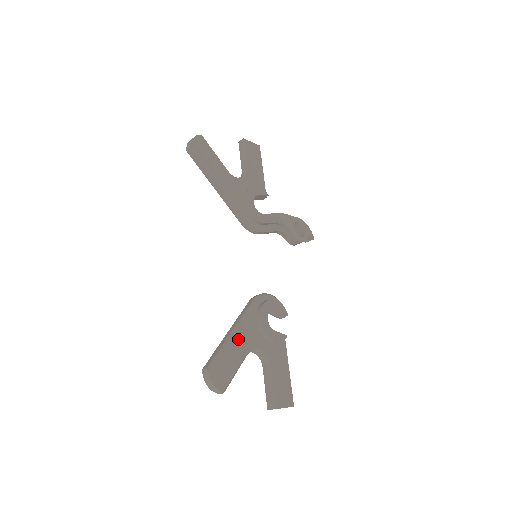
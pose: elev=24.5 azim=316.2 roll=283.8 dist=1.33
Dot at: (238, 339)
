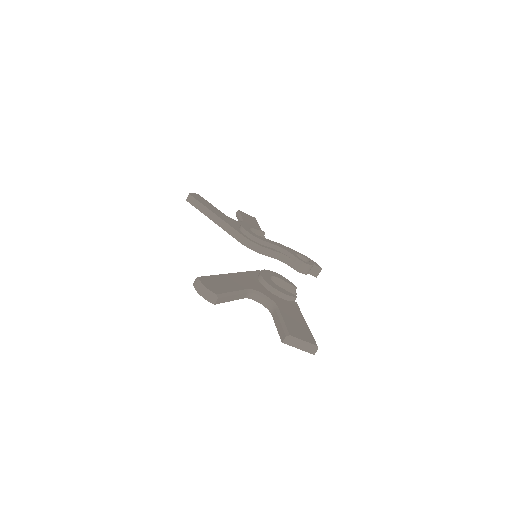
Dot at: (235, 278)
